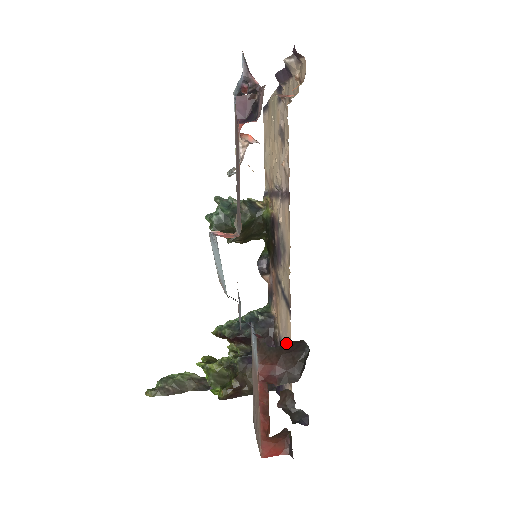
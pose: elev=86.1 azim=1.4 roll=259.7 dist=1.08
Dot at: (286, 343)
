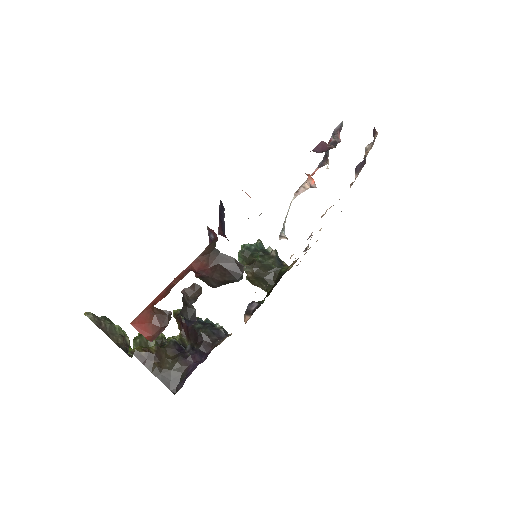
Dot at: (230, 257)
